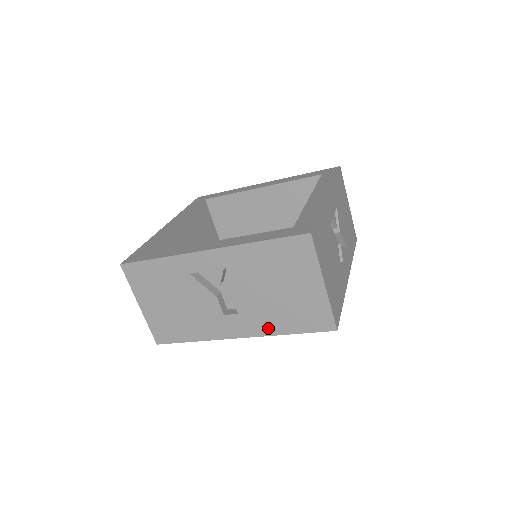
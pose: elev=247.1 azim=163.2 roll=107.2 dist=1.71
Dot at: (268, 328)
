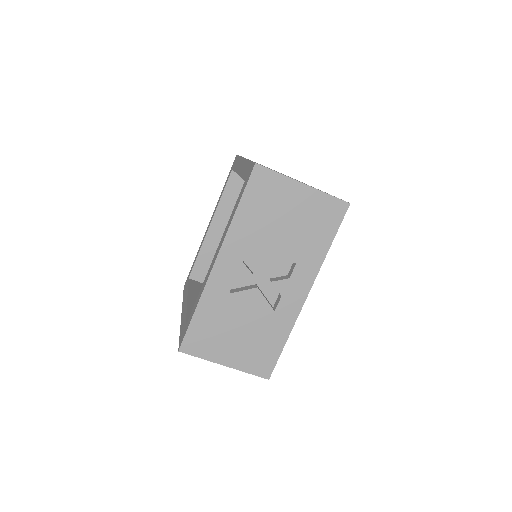
Dot at: occluded
